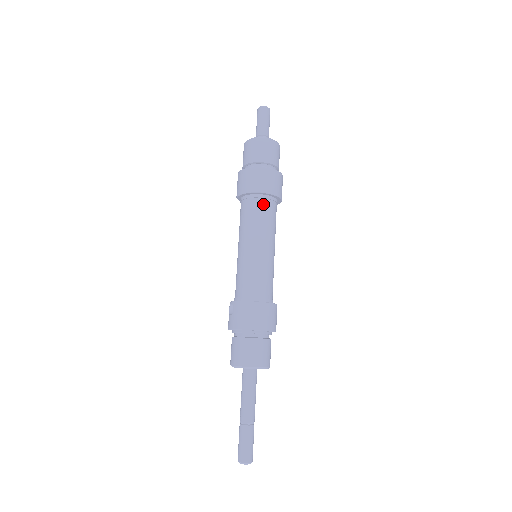
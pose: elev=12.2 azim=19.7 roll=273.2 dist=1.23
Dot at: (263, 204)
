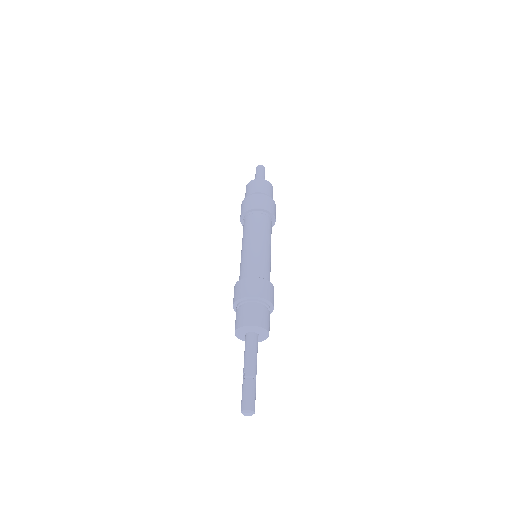
Dot at: (248, 219)
